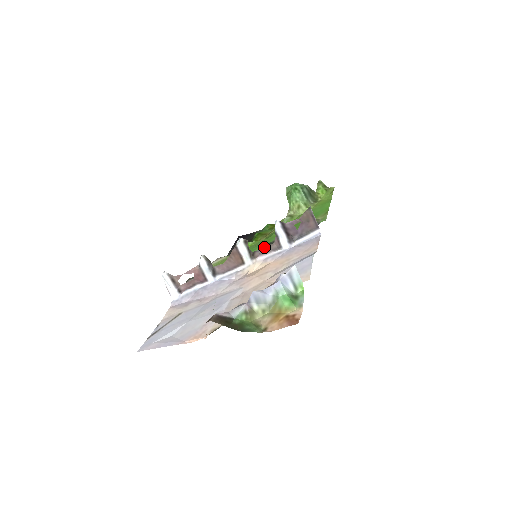
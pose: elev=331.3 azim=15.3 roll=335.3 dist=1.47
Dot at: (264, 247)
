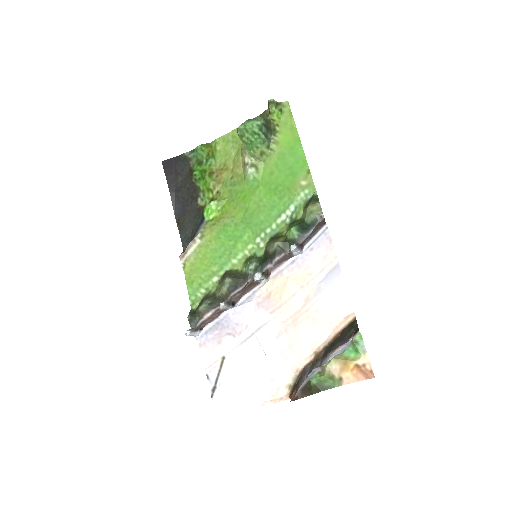
Dot at: (276, 262)
